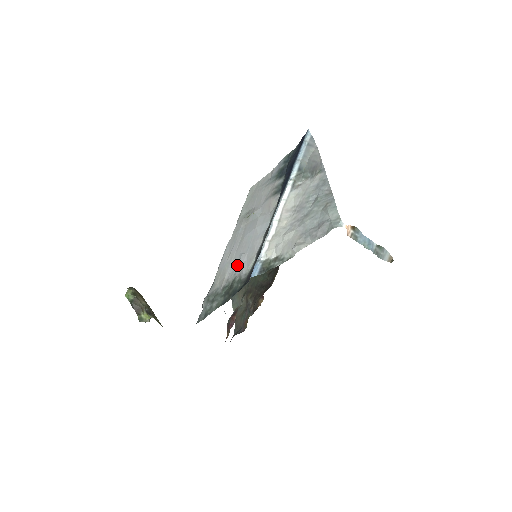
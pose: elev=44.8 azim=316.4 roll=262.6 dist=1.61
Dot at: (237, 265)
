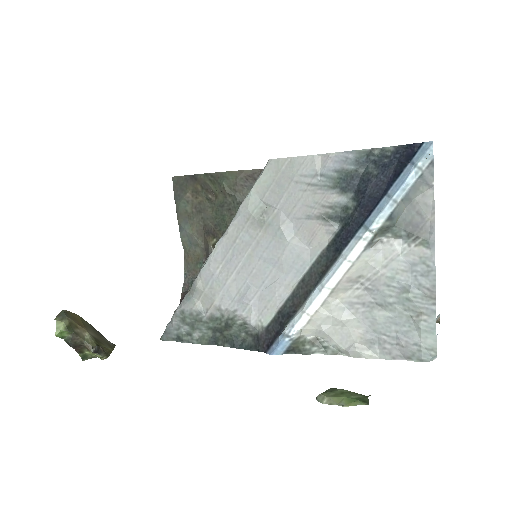
Dot at: (240, 300)
